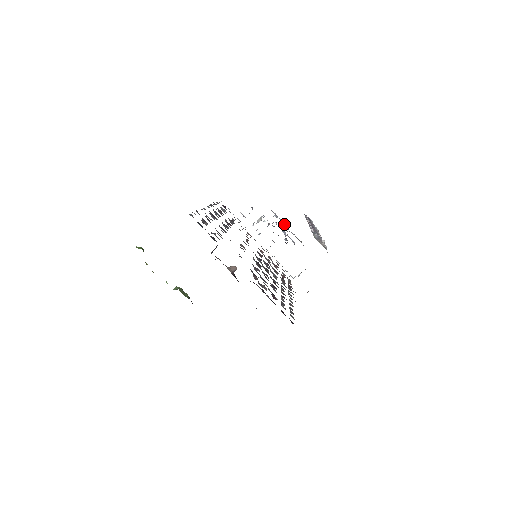
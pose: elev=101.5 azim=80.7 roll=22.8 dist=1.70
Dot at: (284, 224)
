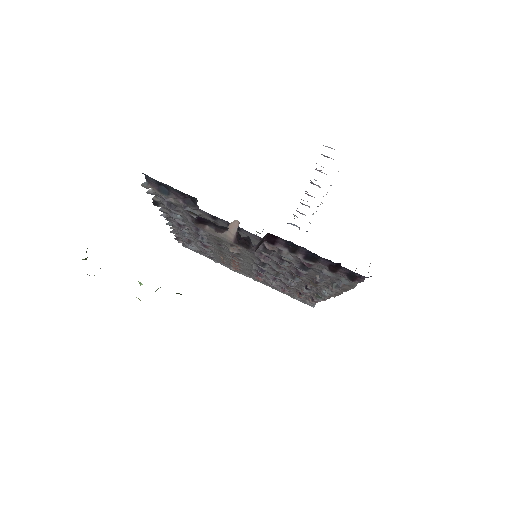
Dot at: occluded
